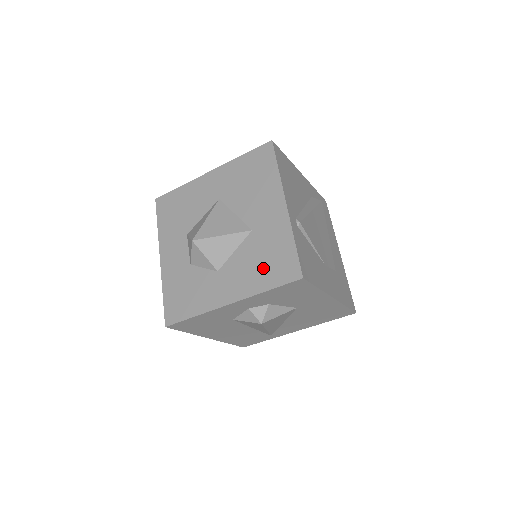
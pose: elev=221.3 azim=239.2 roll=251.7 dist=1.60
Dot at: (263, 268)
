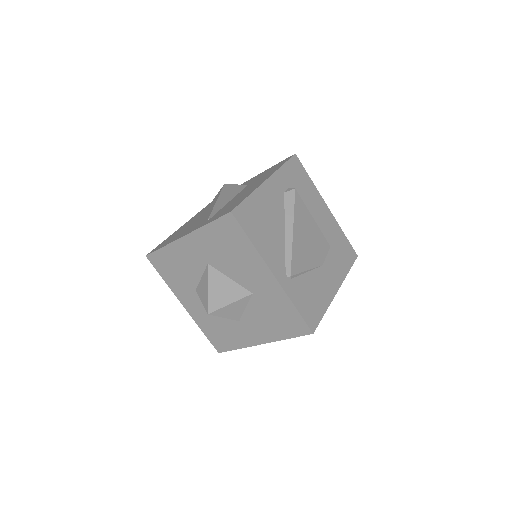
Dot at: (277, 323)
